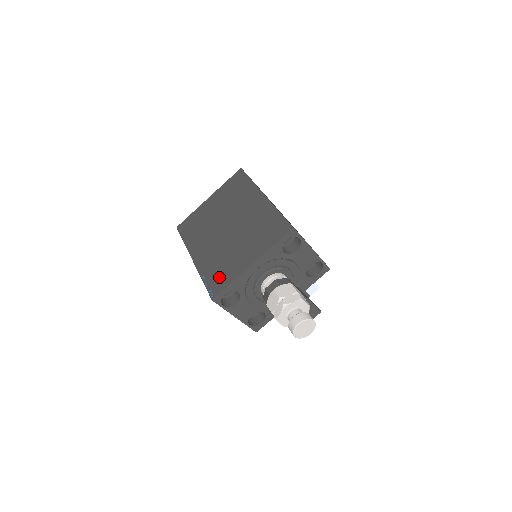
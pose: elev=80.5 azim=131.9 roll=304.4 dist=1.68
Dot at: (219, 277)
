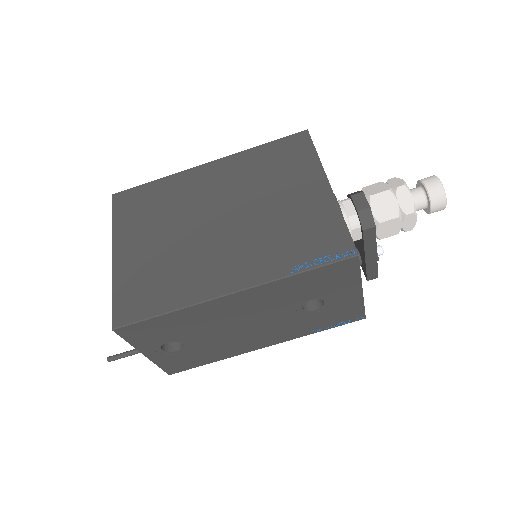
Dot at: (317, 238)
